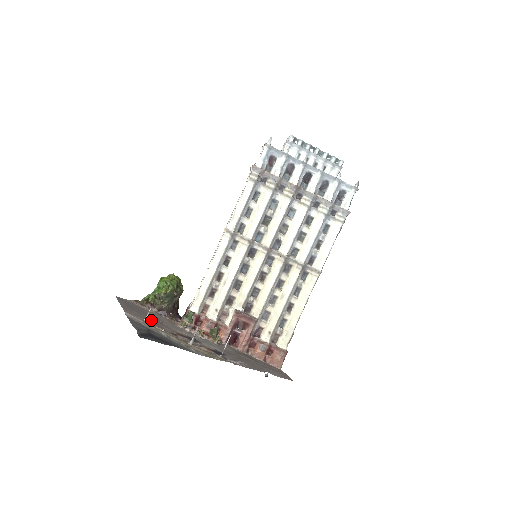
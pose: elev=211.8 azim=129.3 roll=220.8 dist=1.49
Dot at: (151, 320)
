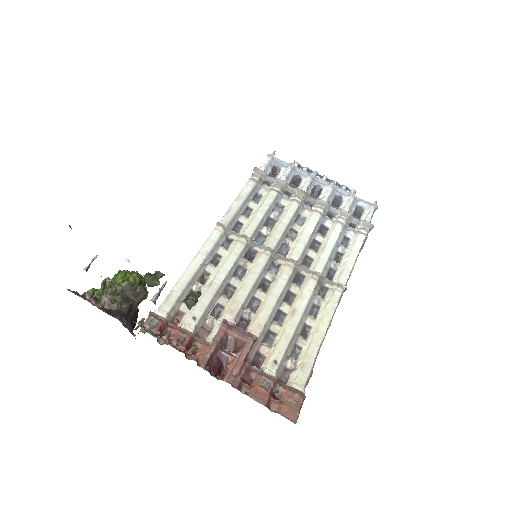
Dot at: occluded
